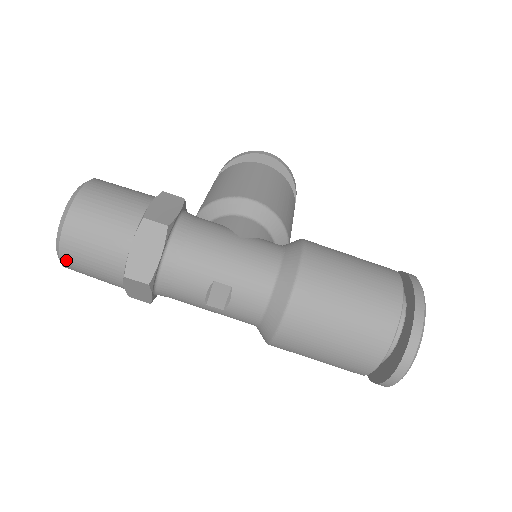
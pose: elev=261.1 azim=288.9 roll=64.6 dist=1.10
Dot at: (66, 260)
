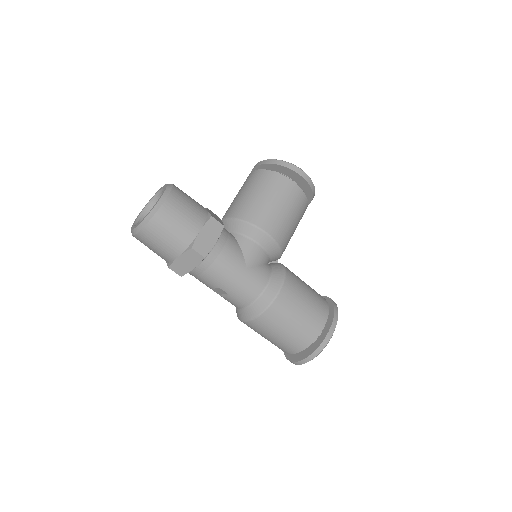
Dot at: (136, 238)
